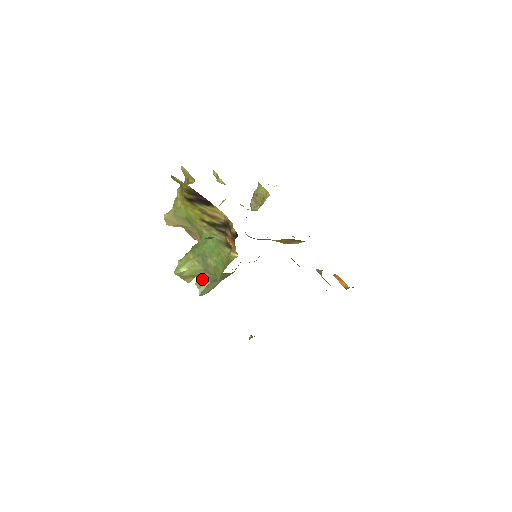
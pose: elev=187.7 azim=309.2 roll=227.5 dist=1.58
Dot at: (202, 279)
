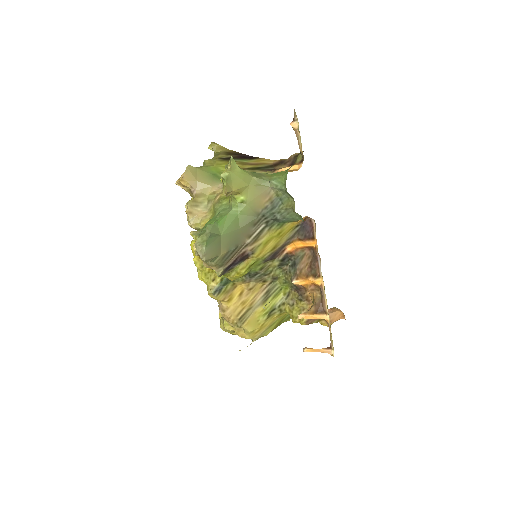
Dot at: (216, 224)
